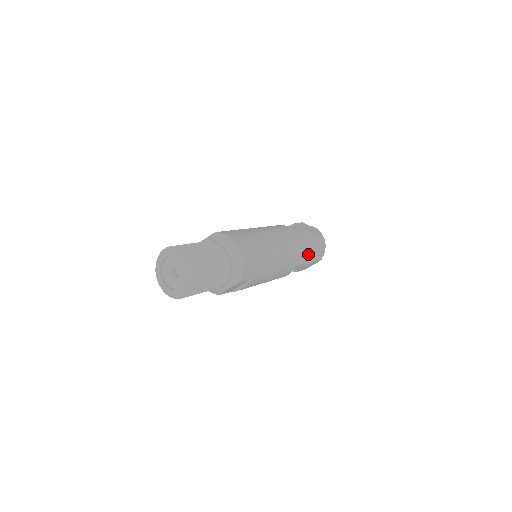
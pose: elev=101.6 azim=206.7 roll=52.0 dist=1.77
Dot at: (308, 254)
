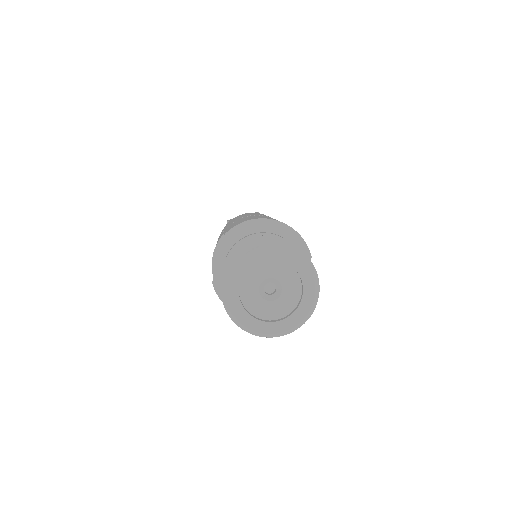
Dot at: occluded
